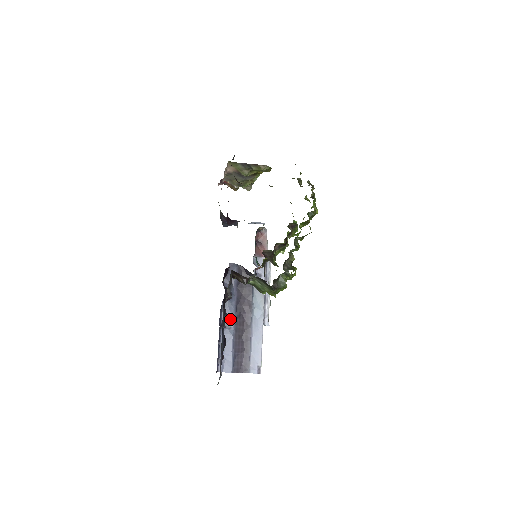
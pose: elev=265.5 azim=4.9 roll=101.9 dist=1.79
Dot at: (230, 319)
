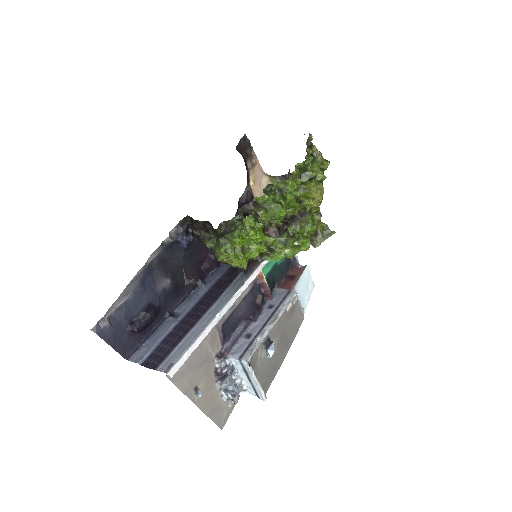
Dot at: (185, 309)
